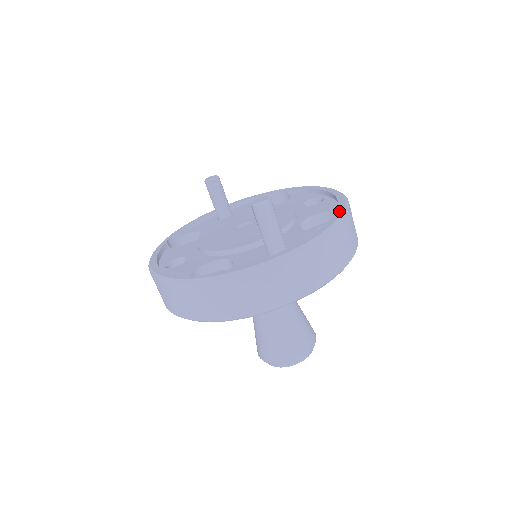
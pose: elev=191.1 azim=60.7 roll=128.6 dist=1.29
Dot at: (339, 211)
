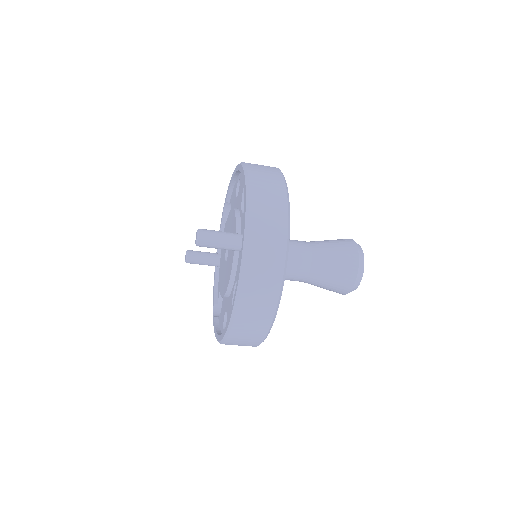
Dot at: occluded
